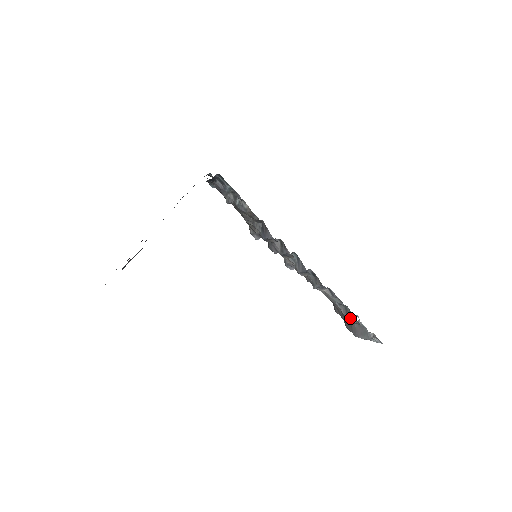
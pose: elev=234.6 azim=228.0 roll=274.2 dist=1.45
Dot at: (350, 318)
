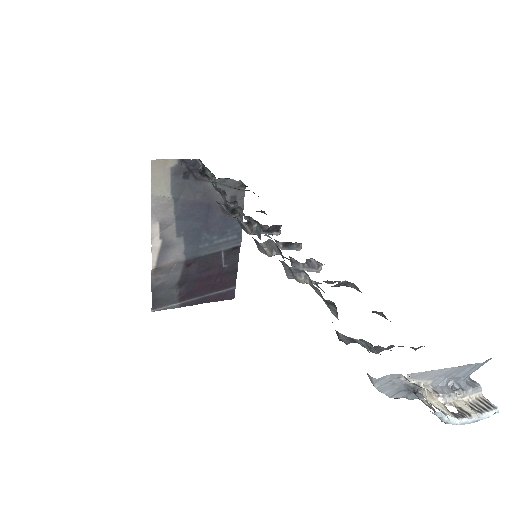
Dot at: occluded
